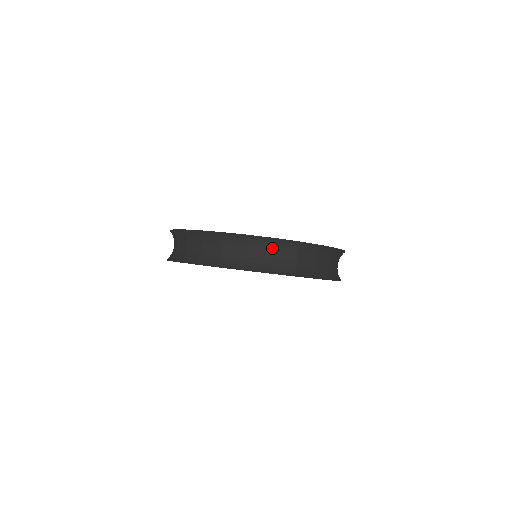
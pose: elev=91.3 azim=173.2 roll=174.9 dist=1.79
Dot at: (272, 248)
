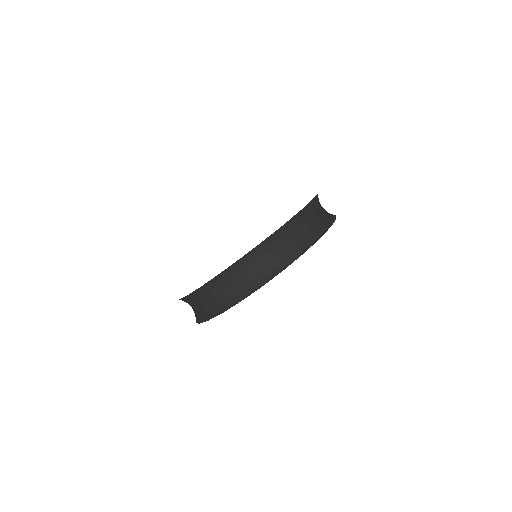
Dot at: (266, 250)
